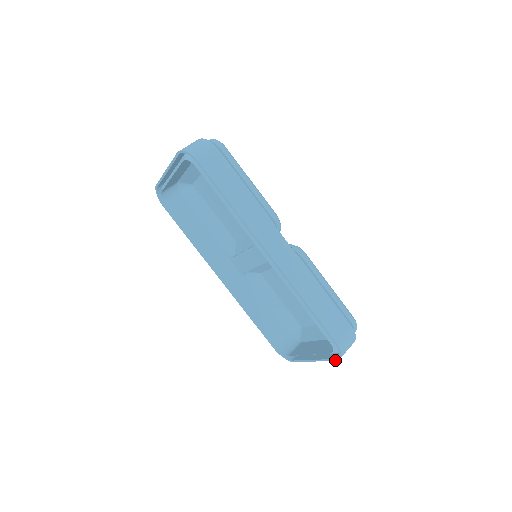
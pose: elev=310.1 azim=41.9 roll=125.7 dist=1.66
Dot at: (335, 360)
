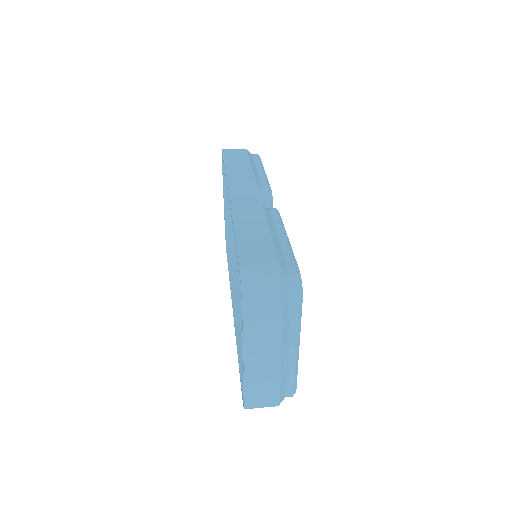
Dot at: (242, 312)
